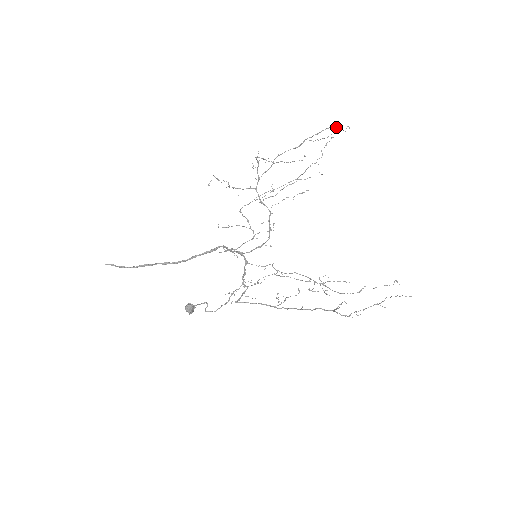
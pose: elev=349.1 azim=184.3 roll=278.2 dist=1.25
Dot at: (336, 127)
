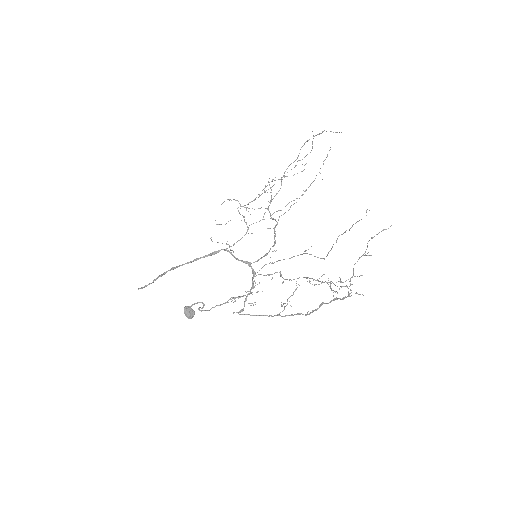
Dot at: (324, 130)
